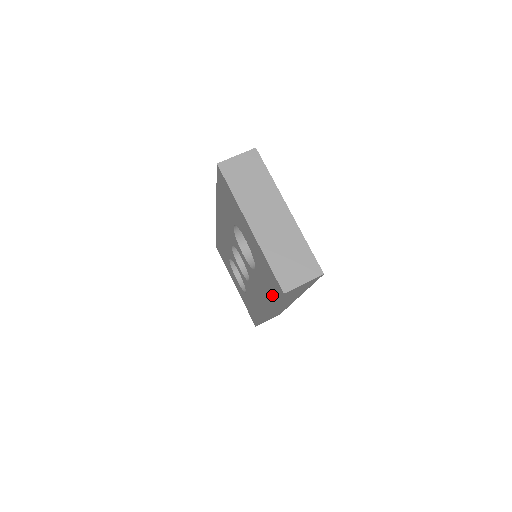
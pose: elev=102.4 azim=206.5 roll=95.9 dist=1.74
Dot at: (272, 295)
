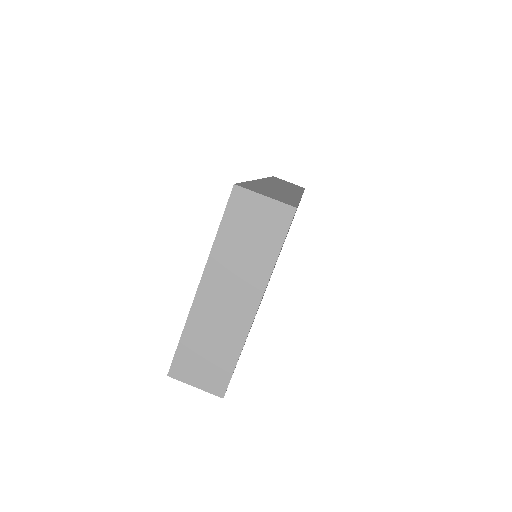
Dot at: occluded
